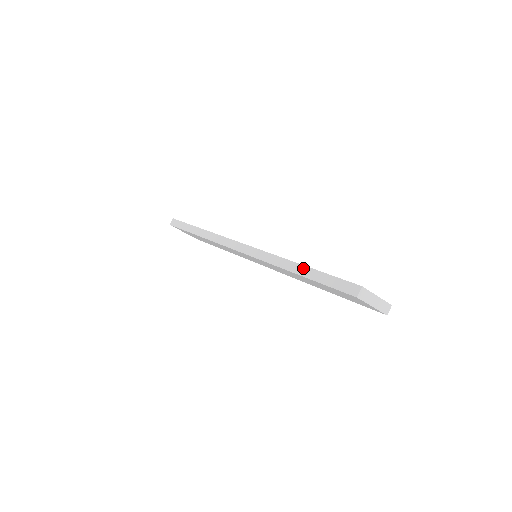
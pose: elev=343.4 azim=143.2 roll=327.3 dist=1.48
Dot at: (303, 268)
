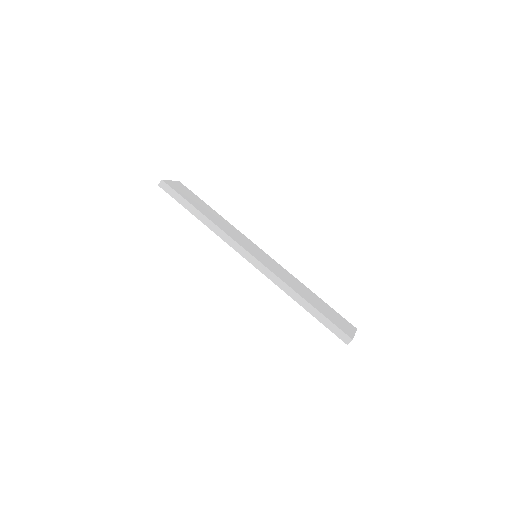
Dot at: (309, 306)
